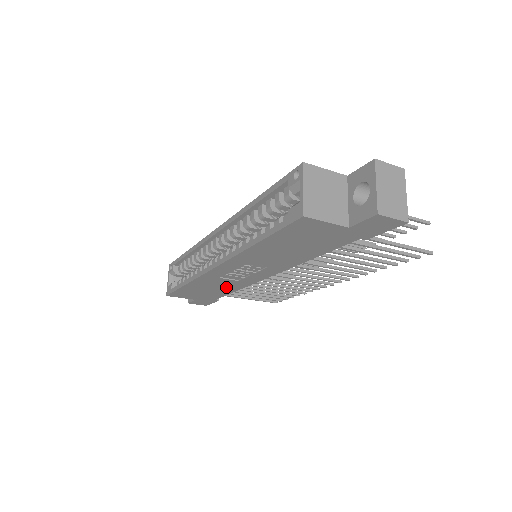
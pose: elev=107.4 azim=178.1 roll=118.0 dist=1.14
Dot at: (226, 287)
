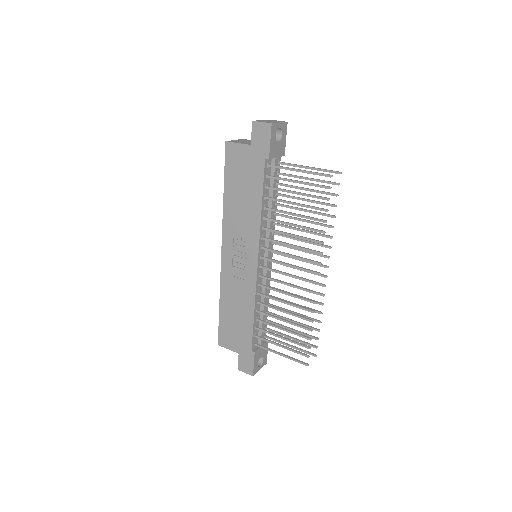
Dot at: (244, 303)
